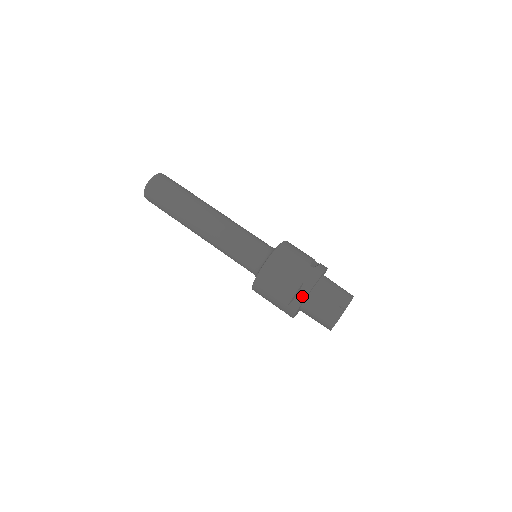
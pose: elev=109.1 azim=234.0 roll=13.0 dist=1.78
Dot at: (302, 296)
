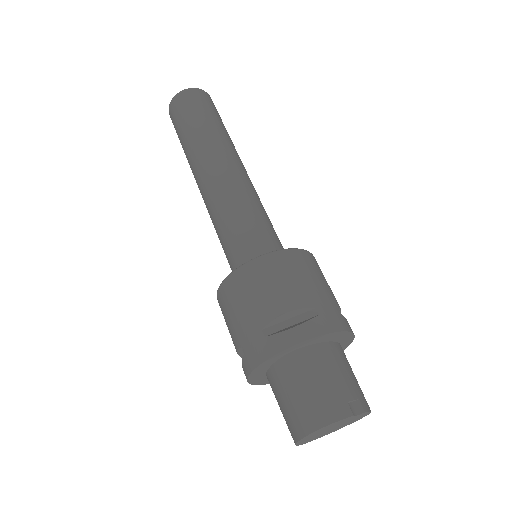
Dot at: (302, 334)
